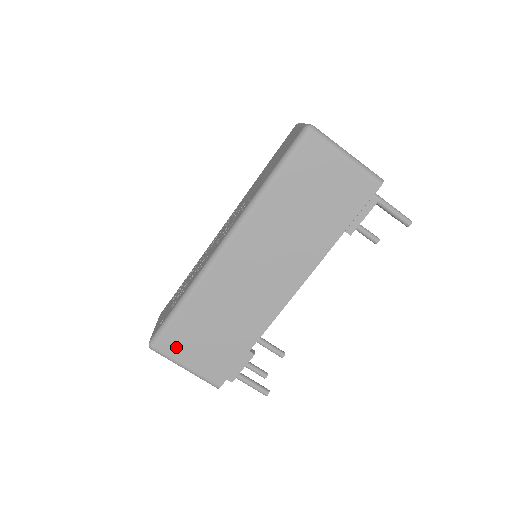
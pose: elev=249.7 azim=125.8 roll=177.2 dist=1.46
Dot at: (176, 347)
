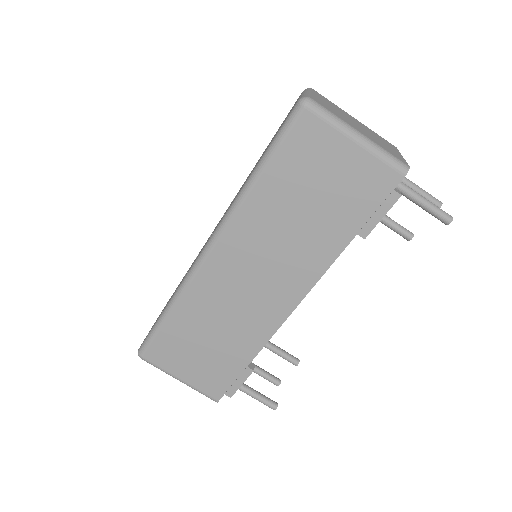
Dot at: (166, 358)
